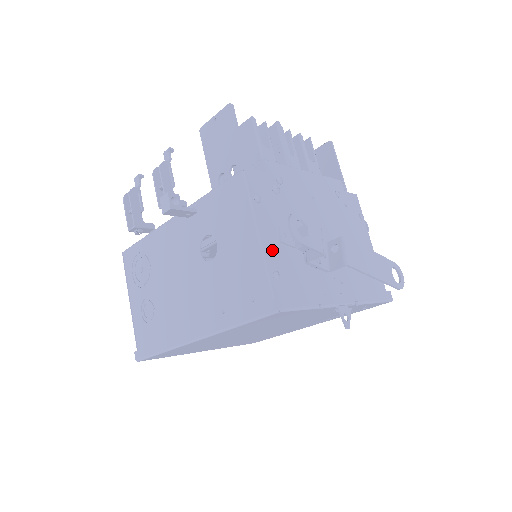
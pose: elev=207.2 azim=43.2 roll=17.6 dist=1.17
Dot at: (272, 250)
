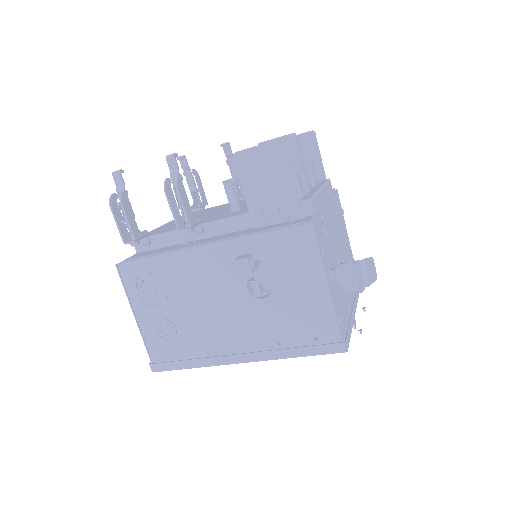
Dot at: (333, 297)
